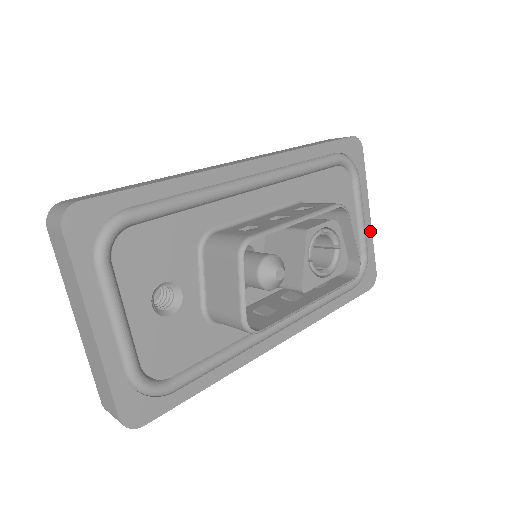
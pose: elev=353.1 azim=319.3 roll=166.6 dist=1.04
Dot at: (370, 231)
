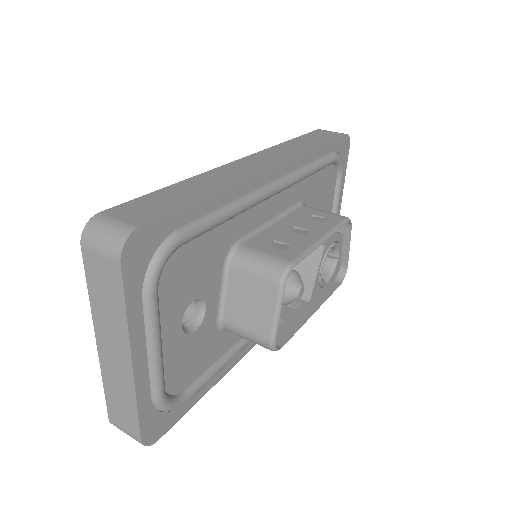
Dot at: occluded
